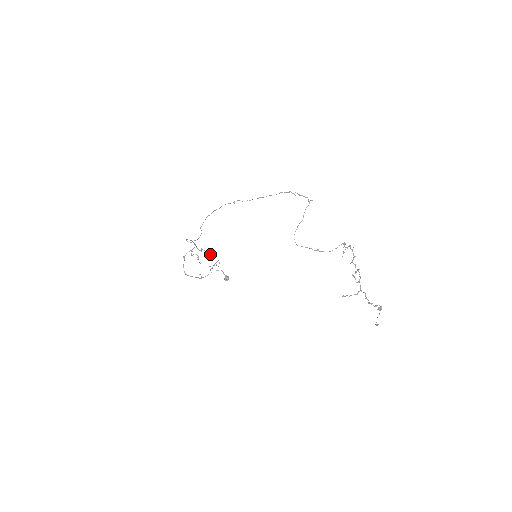
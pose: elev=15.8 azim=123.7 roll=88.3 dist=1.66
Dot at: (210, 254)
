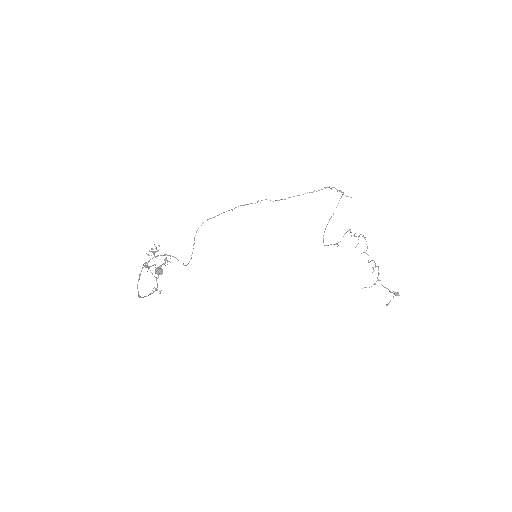
Dot at: (149, 250)
